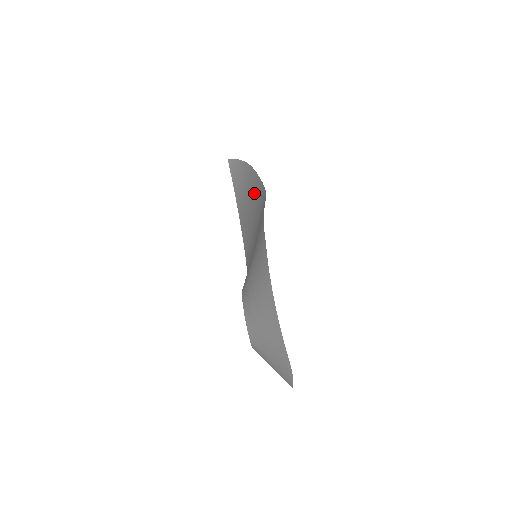
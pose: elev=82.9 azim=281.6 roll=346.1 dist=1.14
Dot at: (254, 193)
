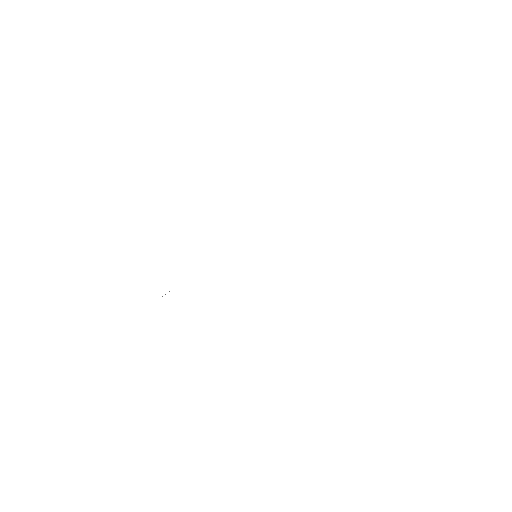
Dot at: occluded
